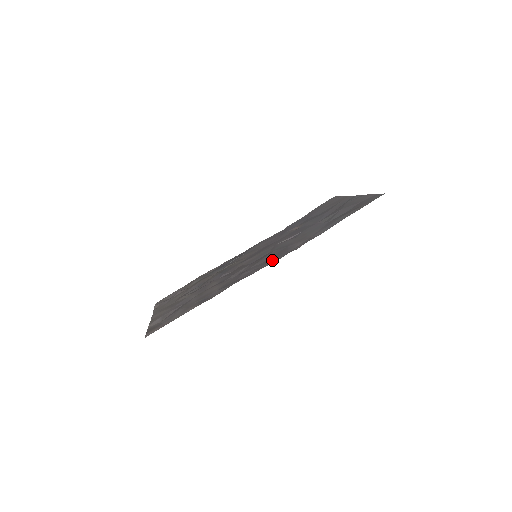
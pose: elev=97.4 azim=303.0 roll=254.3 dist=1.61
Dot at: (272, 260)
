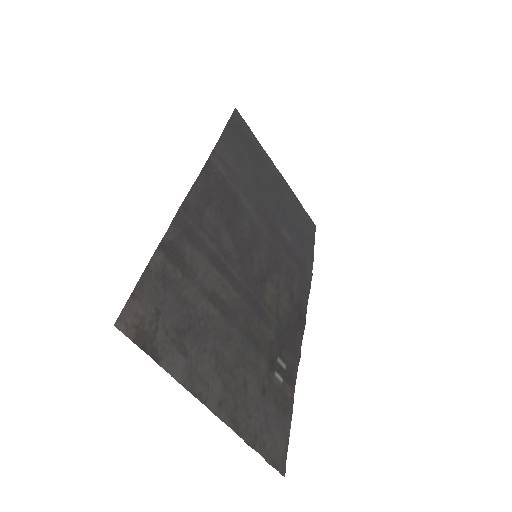
Dot at: (206, 186)
